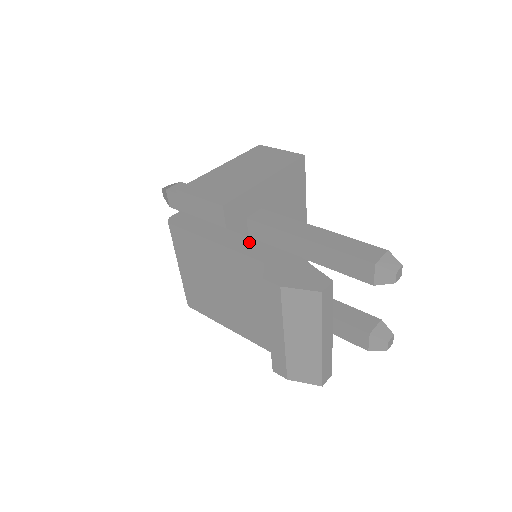
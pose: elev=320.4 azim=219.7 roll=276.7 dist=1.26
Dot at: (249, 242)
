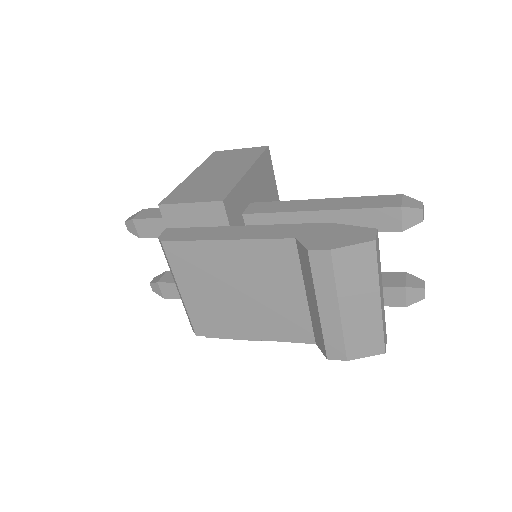
Dot at: (265, 228)
